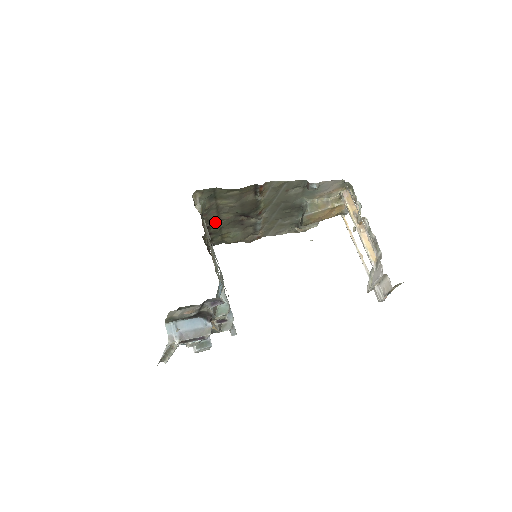
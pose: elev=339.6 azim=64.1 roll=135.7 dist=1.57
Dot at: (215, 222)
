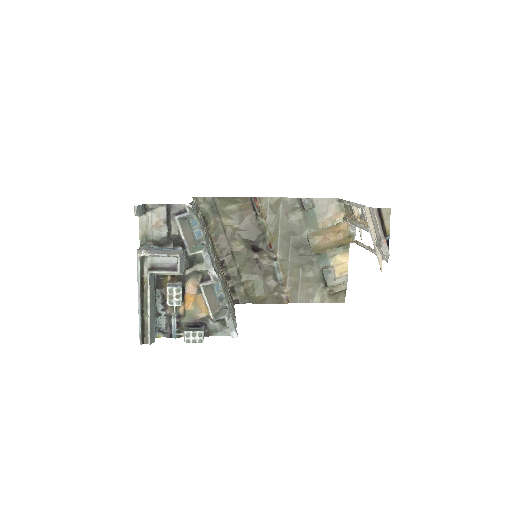
Dot at: (229, 257)
